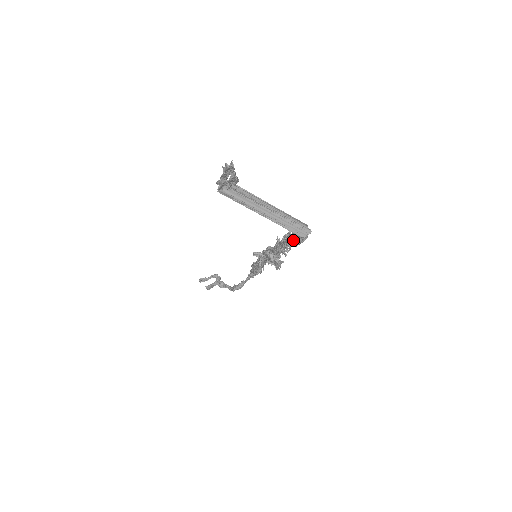
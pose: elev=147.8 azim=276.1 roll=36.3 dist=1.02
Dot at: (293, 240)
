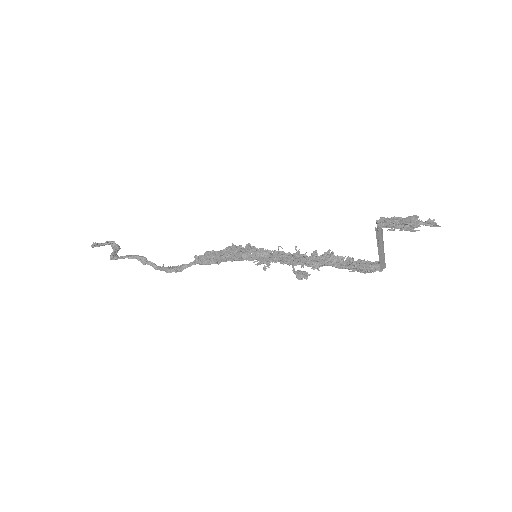
Dot at: (366, 270)
